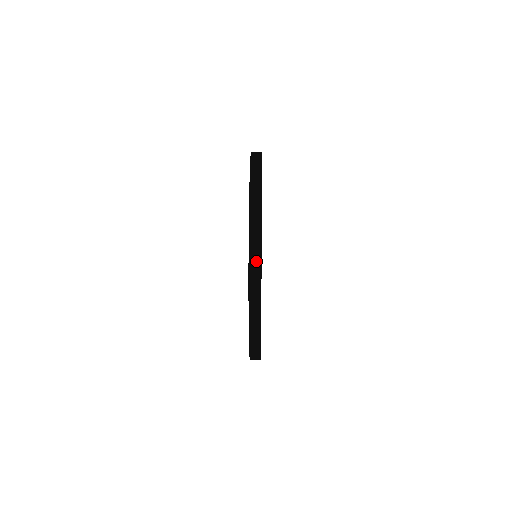
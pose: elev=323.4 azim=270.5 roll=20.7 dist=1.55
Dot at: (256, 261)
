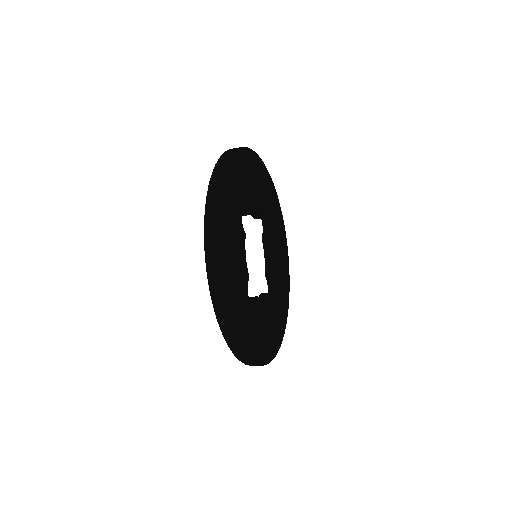
Dot at: (211, 224)
